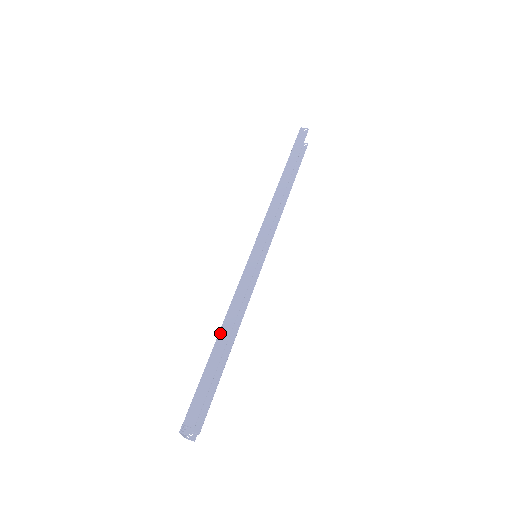
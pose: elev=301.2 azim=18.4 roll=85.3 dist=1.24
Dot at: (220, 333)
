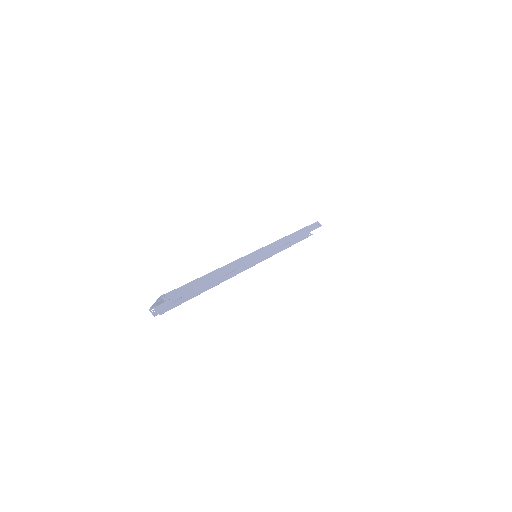
Dot at: (217, 270)
